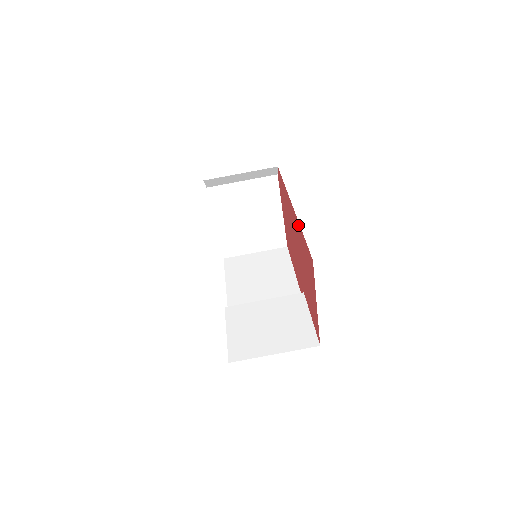
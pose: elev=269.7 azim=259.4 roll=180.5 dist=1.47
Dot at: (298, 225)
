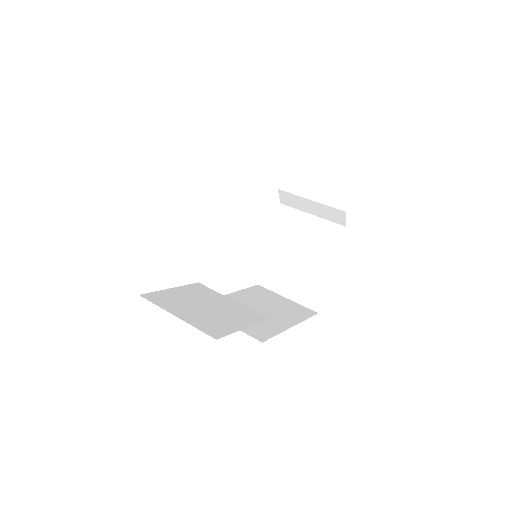
Dot at: occluded
